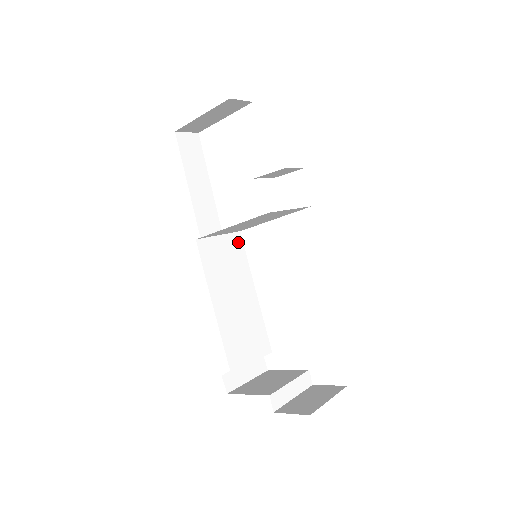
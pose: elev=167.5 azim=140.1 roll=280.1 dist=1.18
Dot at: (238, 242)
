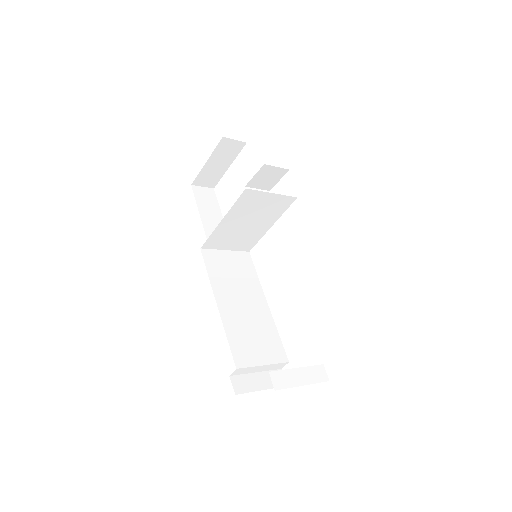
Dot at: (247, 260)
